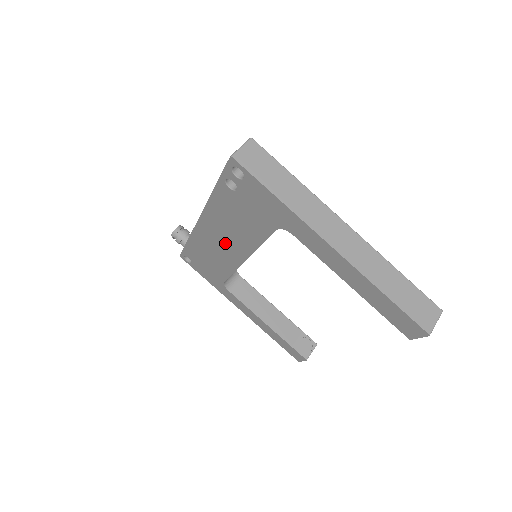
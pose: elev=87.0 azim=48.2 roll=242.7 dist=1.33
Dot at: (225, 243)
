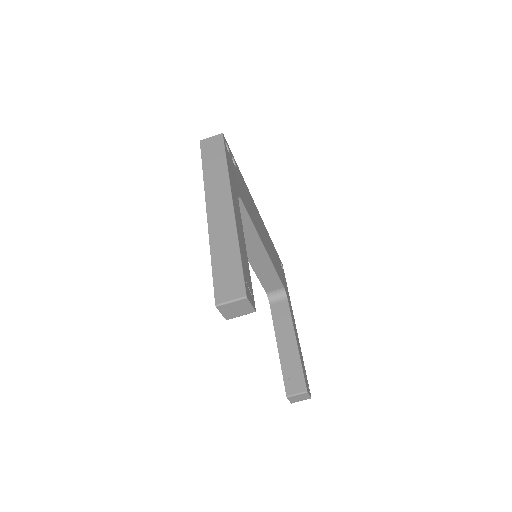
Dot at: occluded
